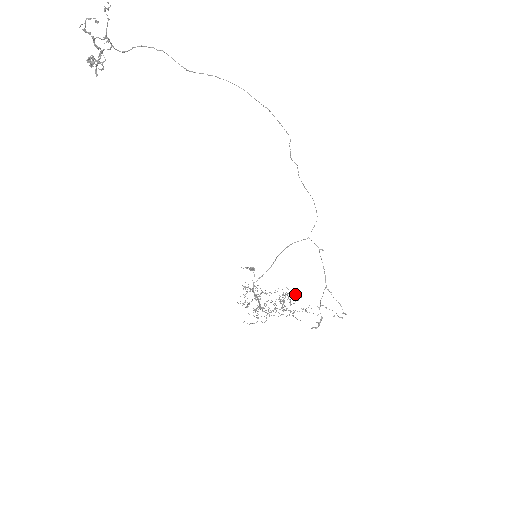
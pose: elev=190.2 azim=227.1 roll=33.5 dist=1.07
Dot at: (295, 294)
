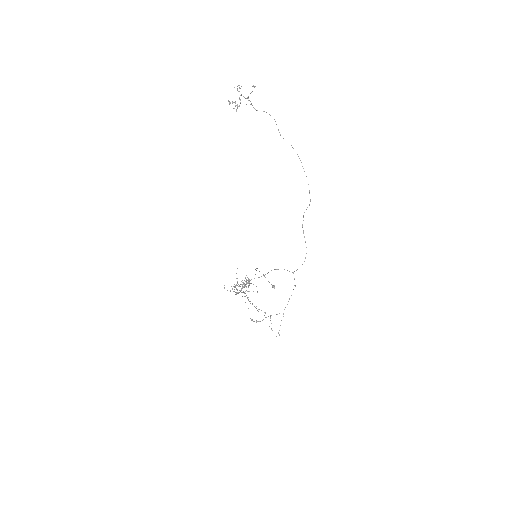
Dot at: (248, 282)
